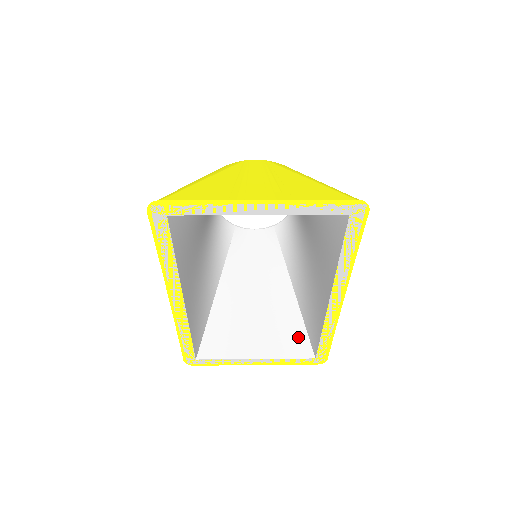
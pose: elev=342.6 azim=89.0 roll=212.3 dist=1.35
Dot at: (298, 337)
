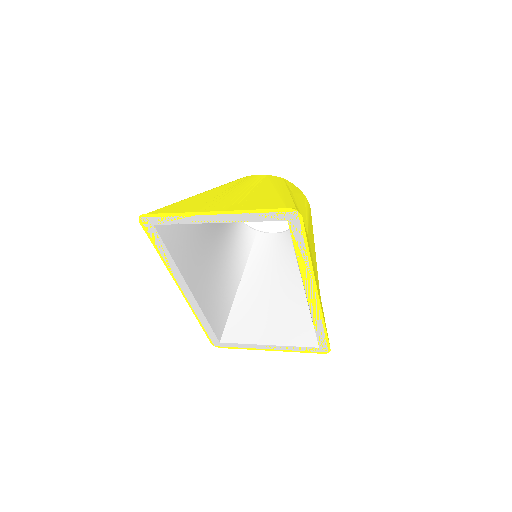
Dot at: (305, 328)
